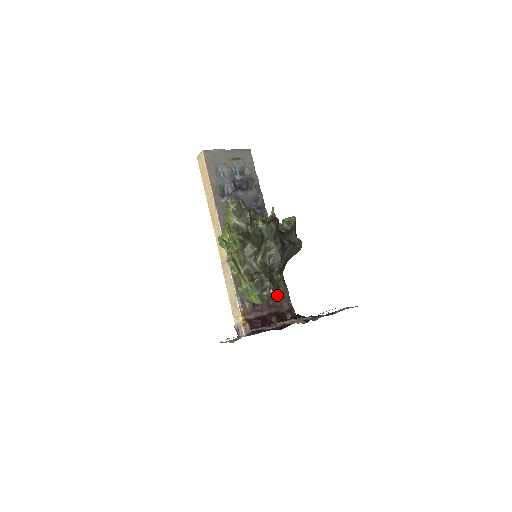
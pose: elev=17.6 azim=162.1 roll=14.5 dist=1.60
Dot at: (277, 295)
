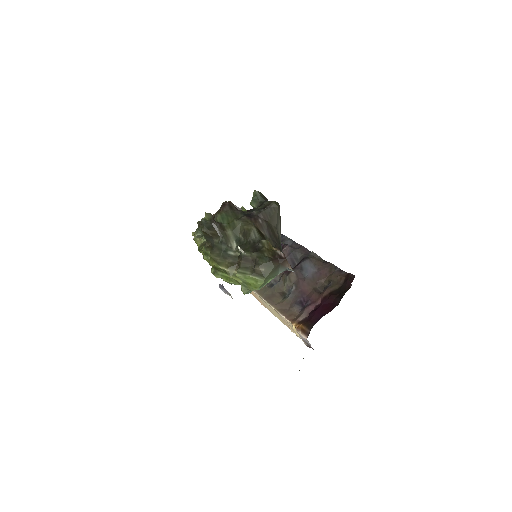
Dot at: (276, 259)
